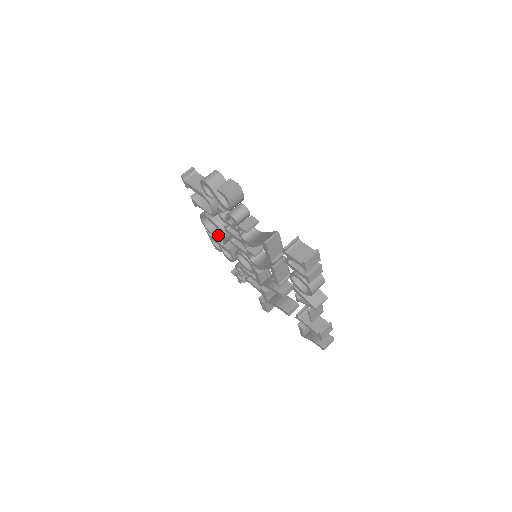
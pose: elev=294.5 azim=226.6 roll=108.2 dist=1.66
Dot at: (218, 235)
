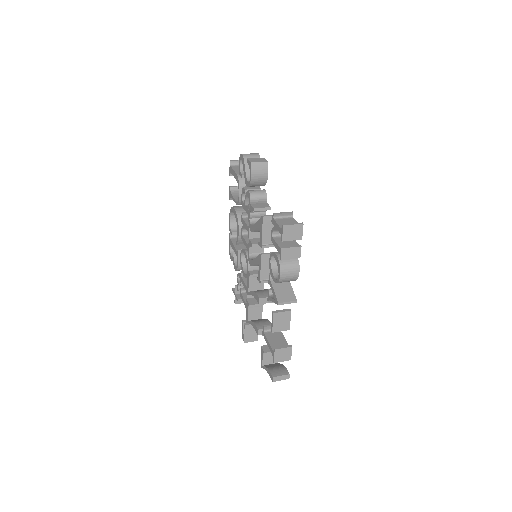
Dot at: occluded
